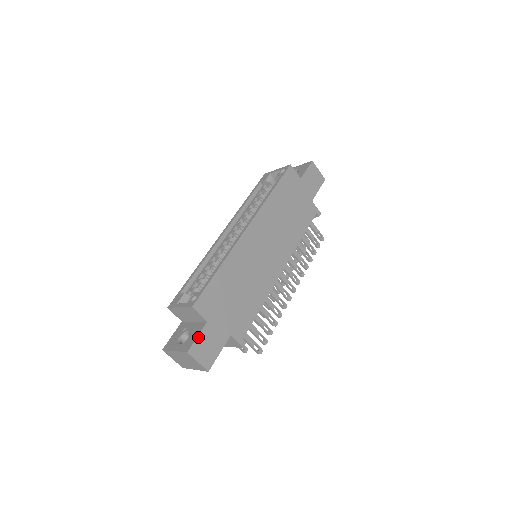
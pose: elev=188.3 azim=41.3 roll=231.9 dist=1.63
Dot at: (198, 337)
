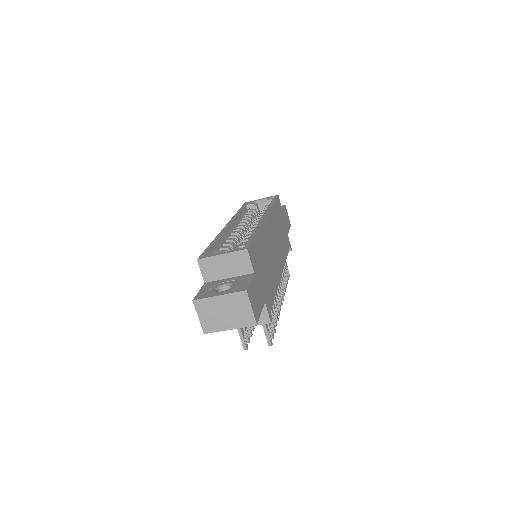
Dot at: (251, 282)
